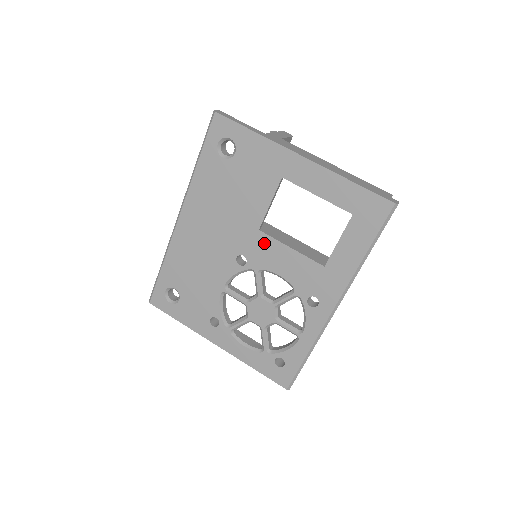
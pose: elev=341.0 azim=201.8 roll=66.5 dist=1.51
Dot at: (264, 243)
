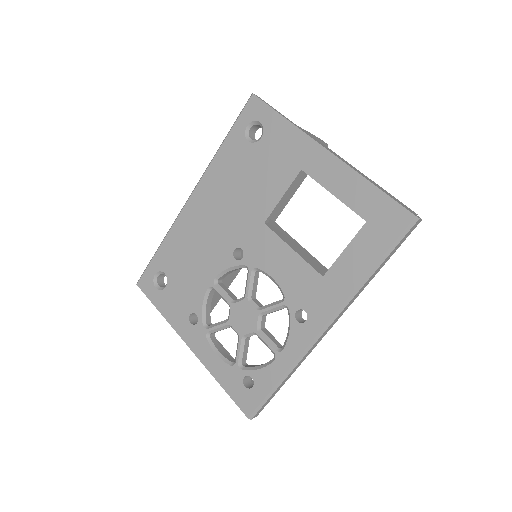
Dot at: (266, 238)
